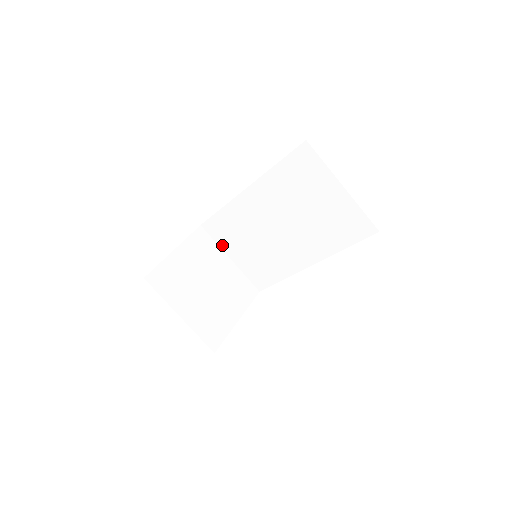
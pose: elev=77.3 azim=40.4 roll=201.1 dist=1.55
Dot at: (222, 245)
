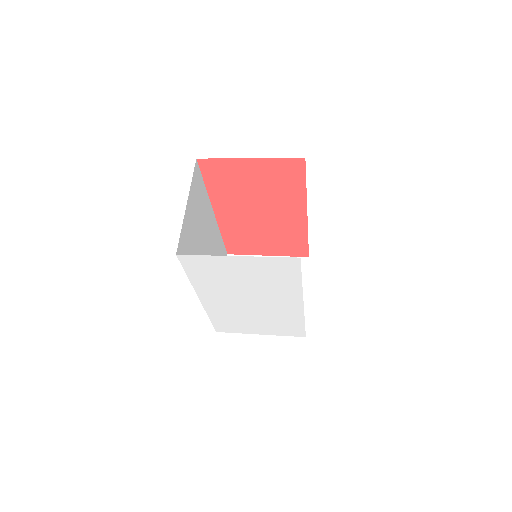
Dot at: occluded
